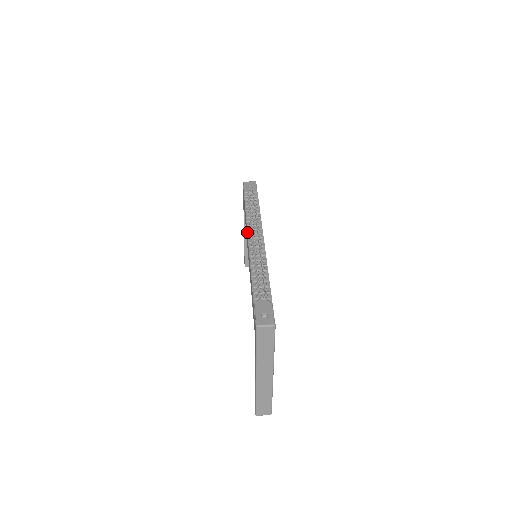
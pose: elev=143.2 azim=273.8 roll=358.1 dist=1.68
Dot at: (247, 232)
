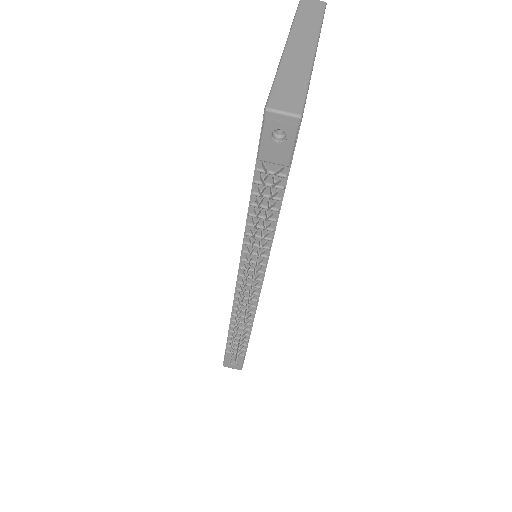
Dot at: (239, 263)
